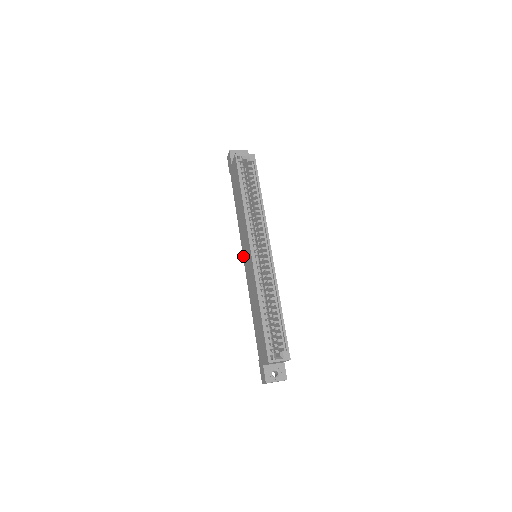
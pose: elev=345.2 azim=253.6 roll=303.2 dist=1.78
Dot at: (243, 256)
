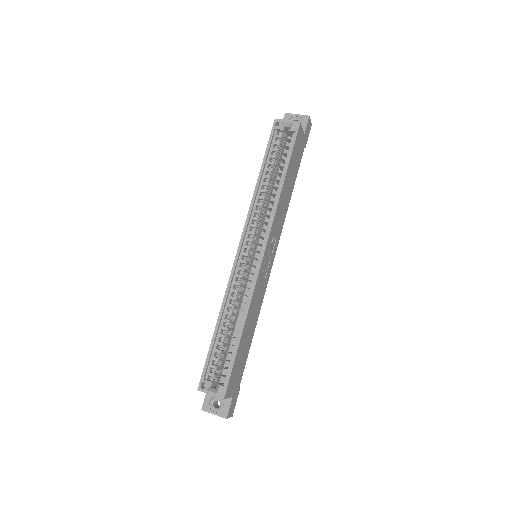
Dot at: occluded
